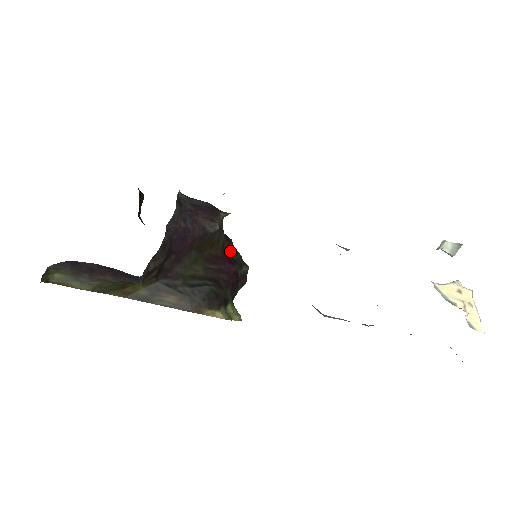
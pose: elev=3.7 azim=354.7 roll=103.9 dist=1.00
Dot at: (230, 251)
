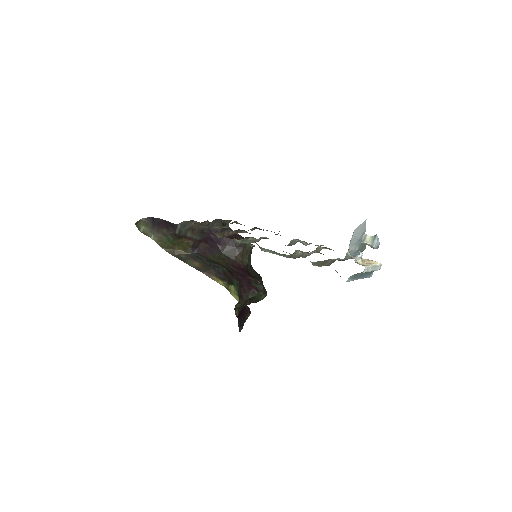
Dot at: (254, 275)
